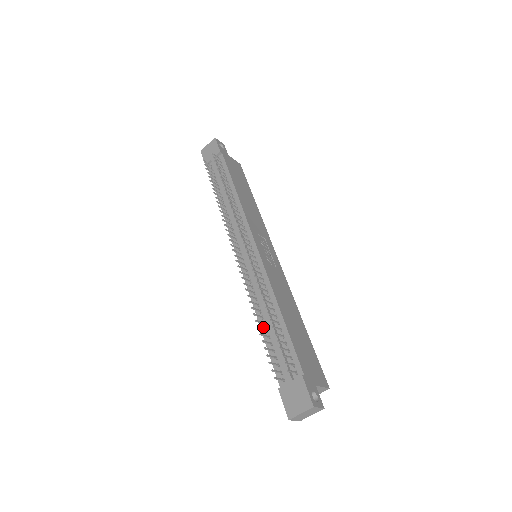
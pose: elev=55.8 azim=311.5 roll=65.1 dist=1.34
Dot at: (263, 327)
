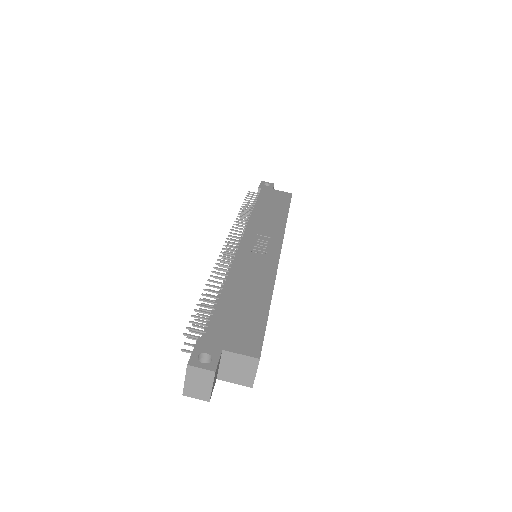
Dot at: occluded
